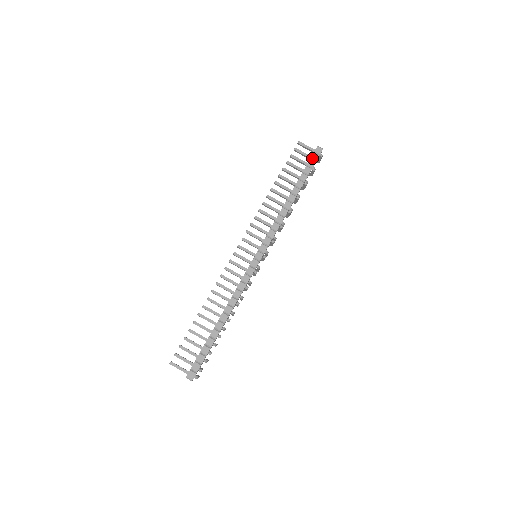
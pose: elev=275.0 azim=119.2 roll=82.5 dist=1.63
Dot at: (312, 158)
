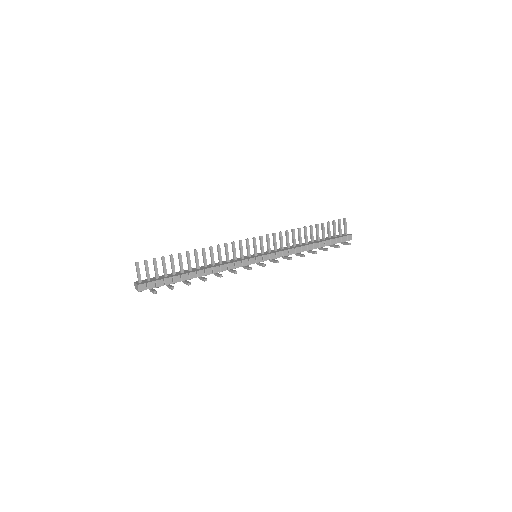
Dot at: (343, 238)
